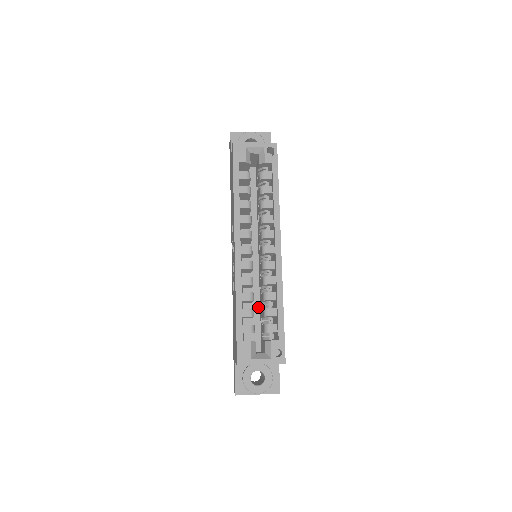
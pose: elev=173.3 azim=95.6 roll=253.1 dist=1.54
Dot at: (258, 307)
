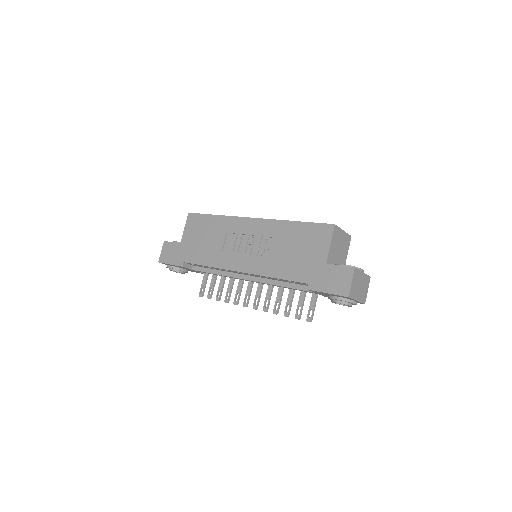
Dot at: occluded
